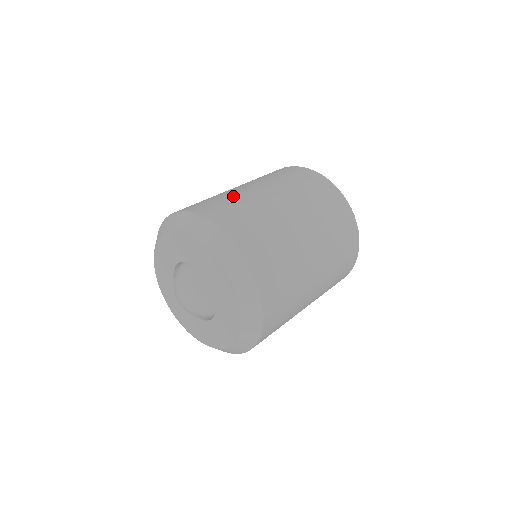
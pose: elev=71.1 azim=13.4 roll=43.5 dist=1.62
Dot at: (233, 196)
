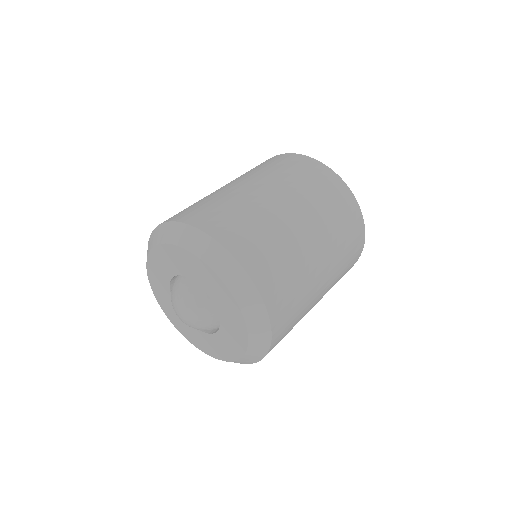
Dot at: (300, 272)
